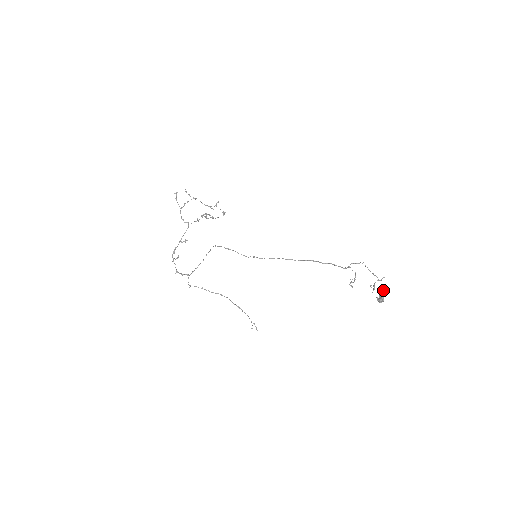
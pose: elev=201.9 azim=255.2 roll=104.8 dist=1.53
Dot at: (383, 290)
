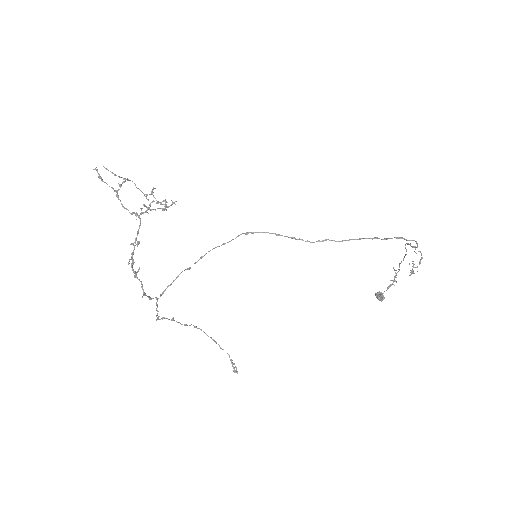
Dot at: (392, 283)
